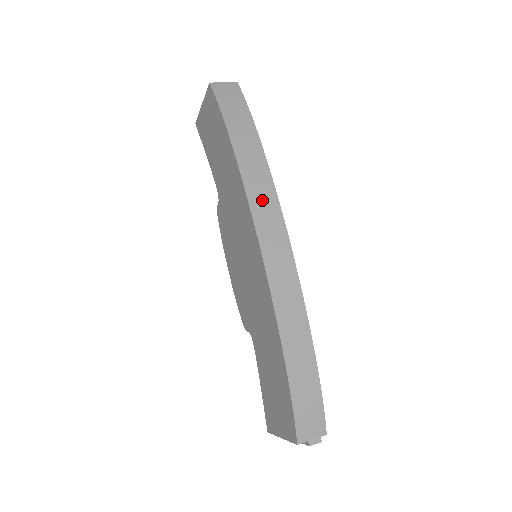
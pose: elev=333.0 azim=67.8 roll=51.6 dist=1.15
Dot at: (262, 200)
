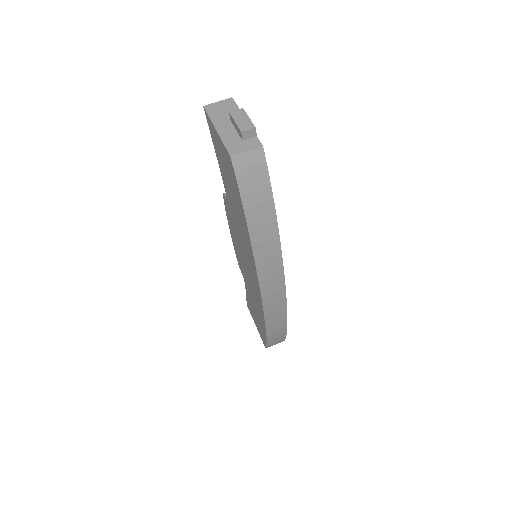
Dot at: (269, 270)
